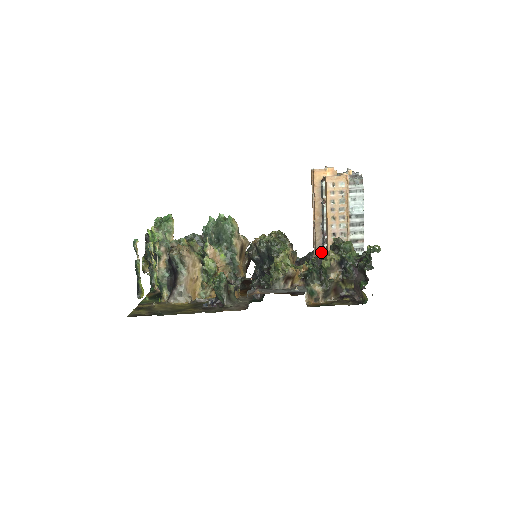
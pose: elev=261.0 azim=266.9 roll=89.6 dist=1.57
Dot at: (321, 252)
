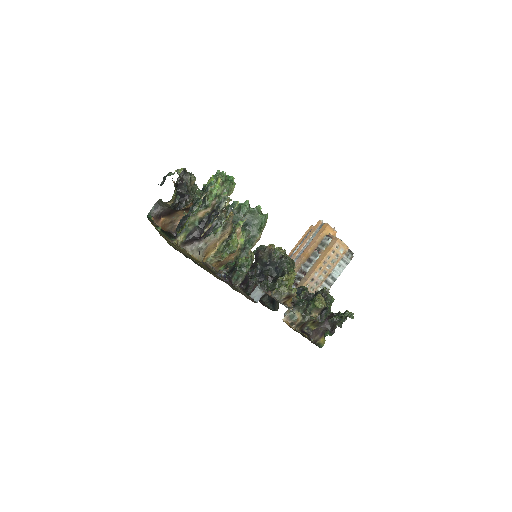
Dot at: (304, 288)
